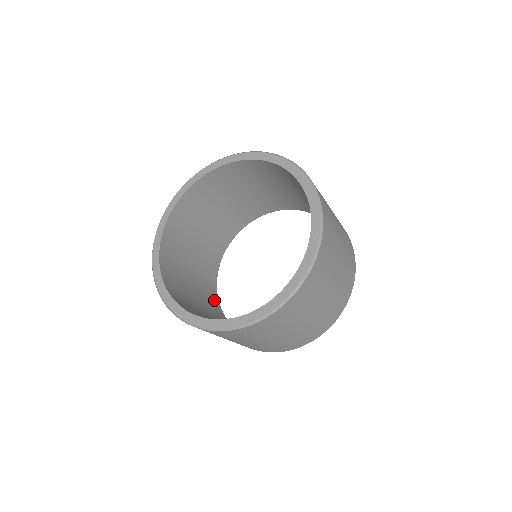
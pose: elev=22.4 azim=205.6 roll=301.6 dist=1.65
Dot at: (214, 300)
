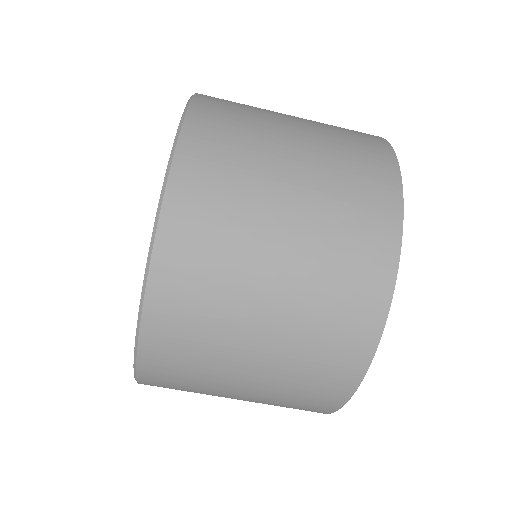
Dot at: occluded
